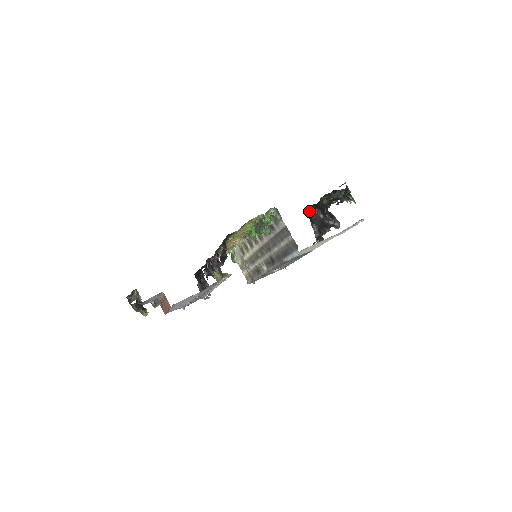
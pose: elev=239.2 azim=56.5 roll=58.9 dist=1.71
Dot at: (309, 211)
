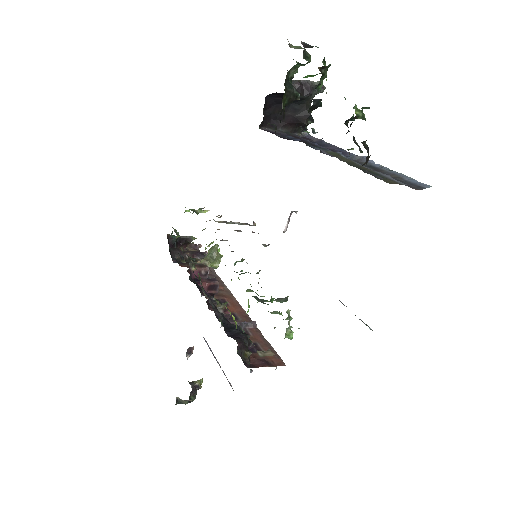
Dot at: occluded
